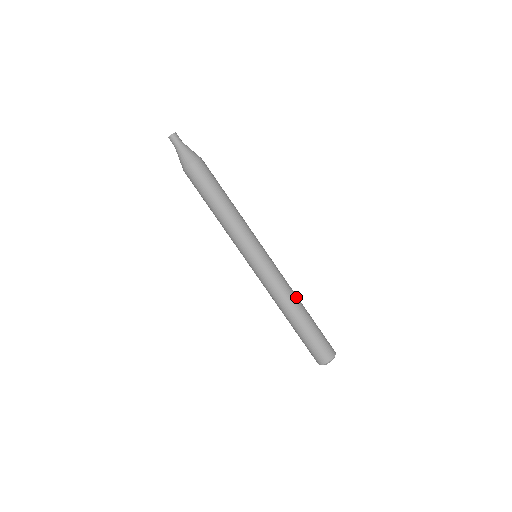
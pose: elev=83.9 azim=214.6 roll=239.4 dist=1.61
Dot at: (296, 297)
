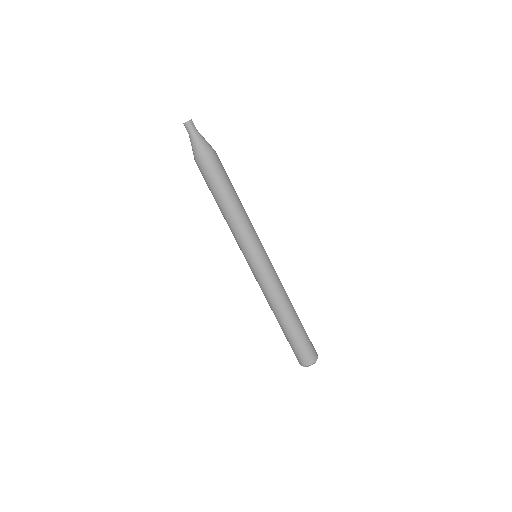
Dot at: (289, 299)
